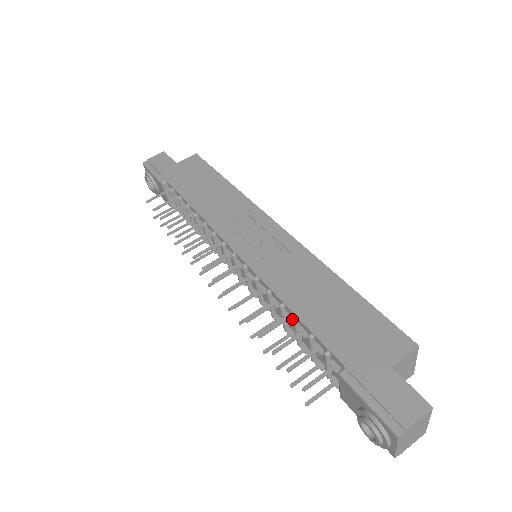
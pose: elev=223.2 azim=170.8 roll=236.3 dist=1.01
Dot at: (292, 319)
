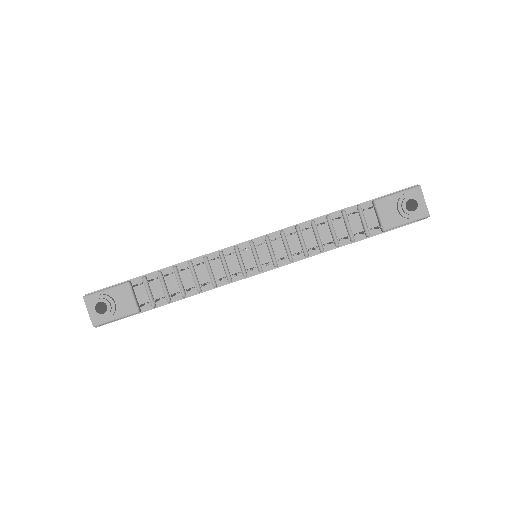
Dot at: occluded
